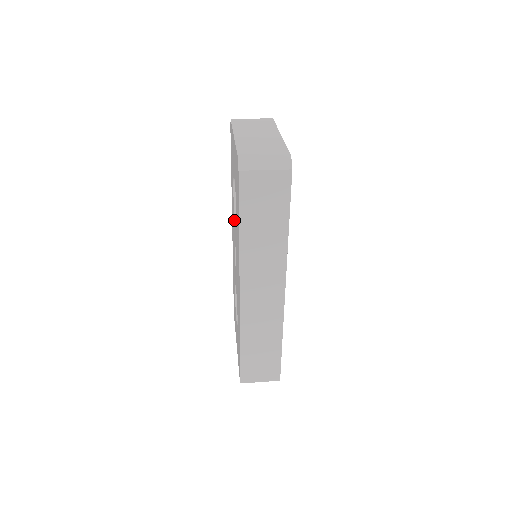
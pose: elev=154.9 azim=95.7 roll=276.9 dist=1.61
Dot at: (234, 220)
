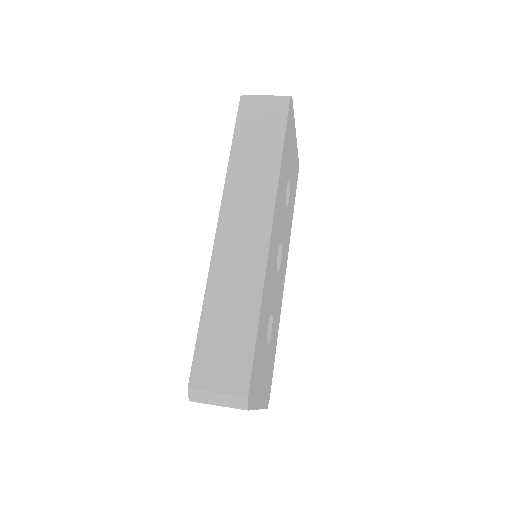
Dot at: occluded
